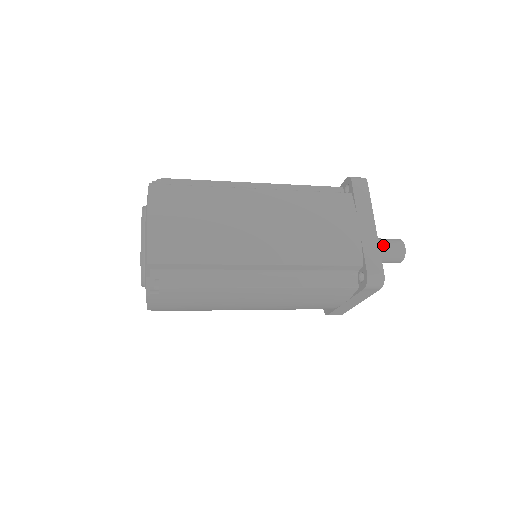
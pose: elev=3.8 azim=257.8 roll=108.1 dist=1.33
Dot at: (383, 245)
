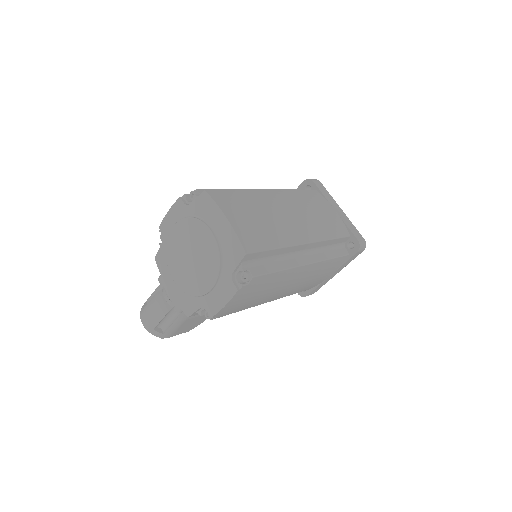
Dot at: occluded
